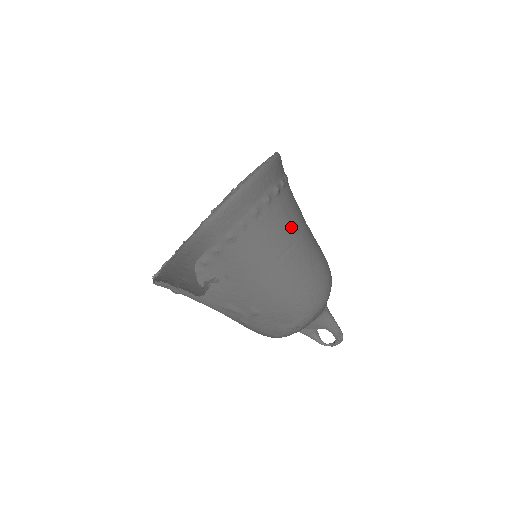
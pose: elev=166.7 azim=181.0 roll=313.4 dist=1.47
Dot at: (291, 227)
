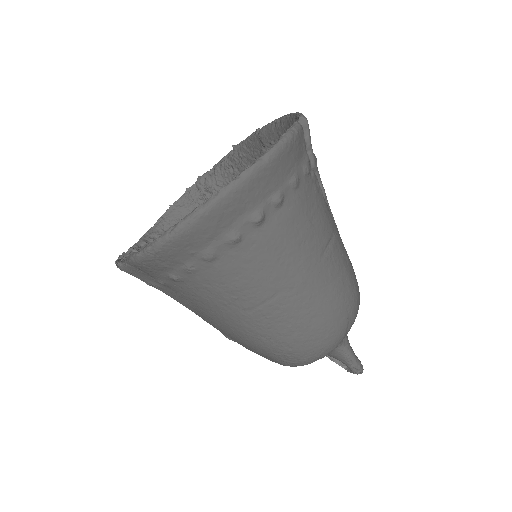
Dot at: (279, 271)
